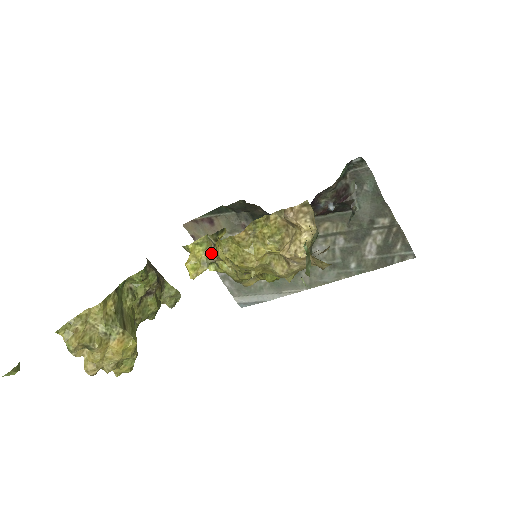
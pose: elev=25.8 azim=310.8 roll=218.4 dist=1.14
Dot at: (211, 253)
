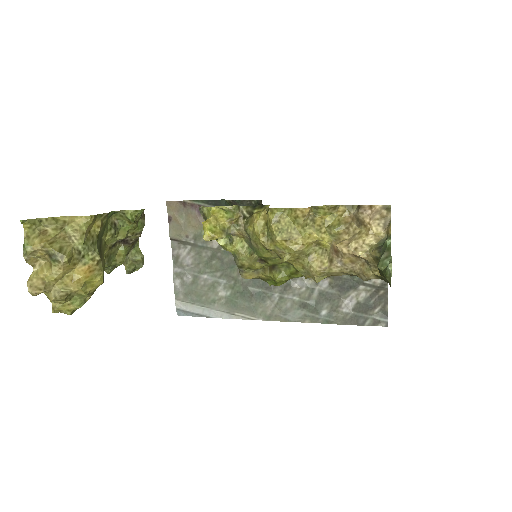
Dot at: (236, 224)
